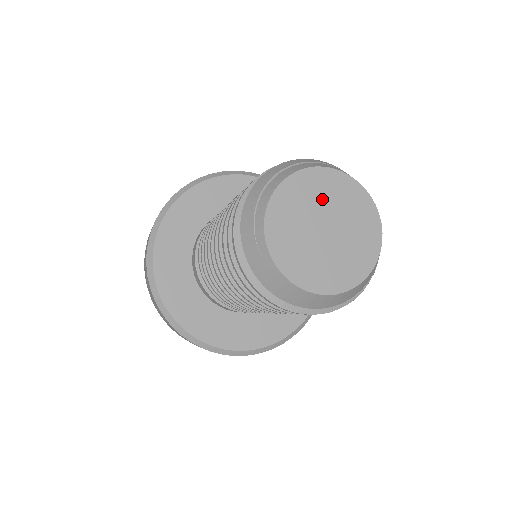
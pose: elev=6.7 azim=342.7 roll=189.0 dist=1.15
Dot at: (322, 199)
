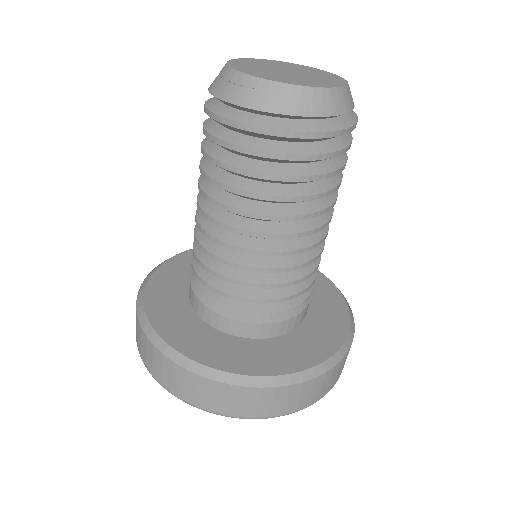
Dot at: (265, 65)
